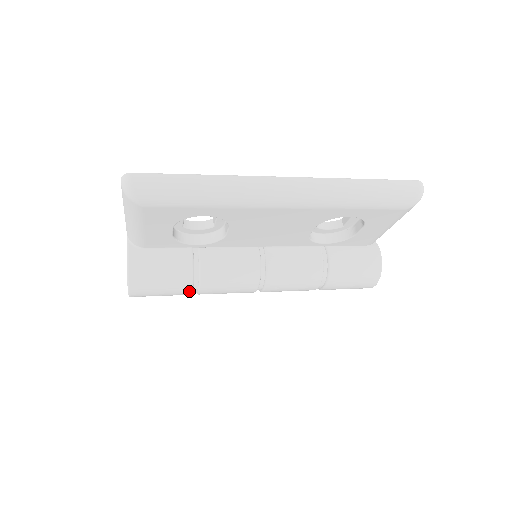
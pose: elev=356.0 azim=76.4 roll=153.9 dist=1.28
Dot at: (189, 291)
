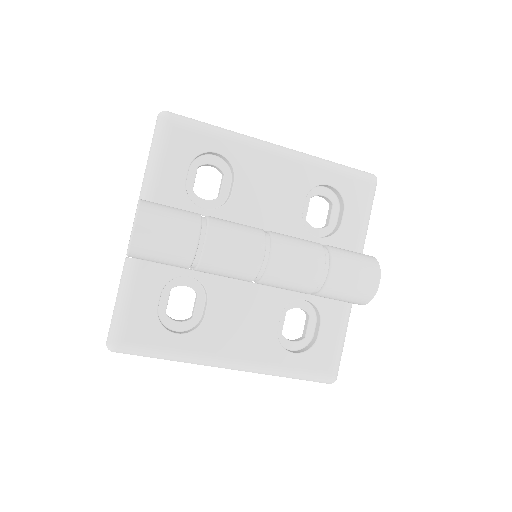
Dot at: (196, 235)
